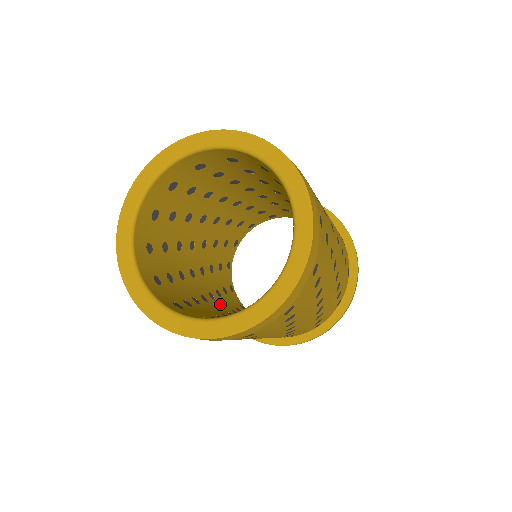
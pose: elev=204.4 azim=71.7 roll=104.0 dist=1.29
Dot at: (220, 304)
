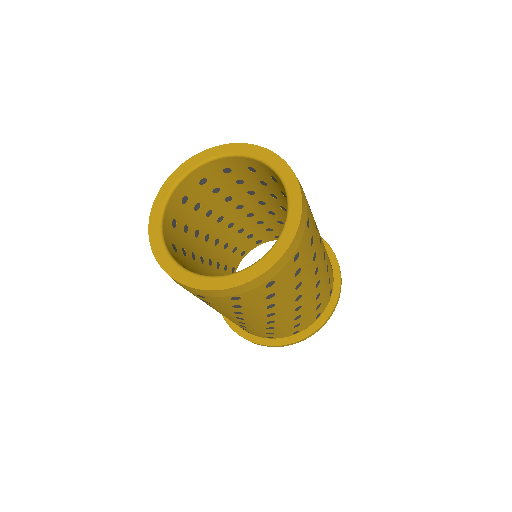
Dot at: occluded
